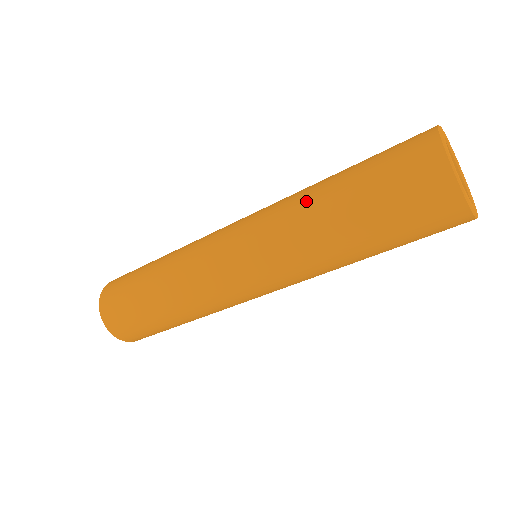
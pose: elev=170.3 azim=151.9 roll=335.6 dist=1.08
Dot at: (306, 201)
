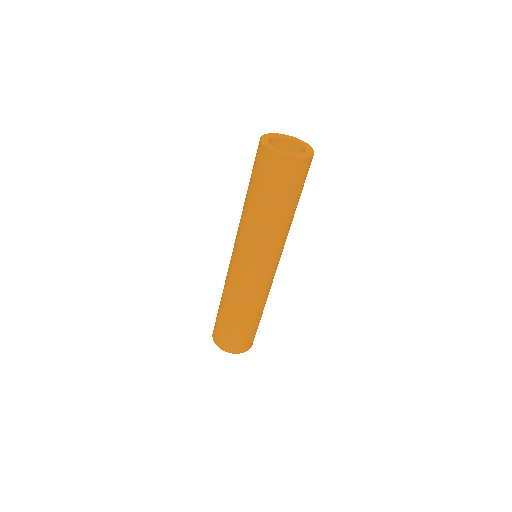
Dot at: (243, 210)
